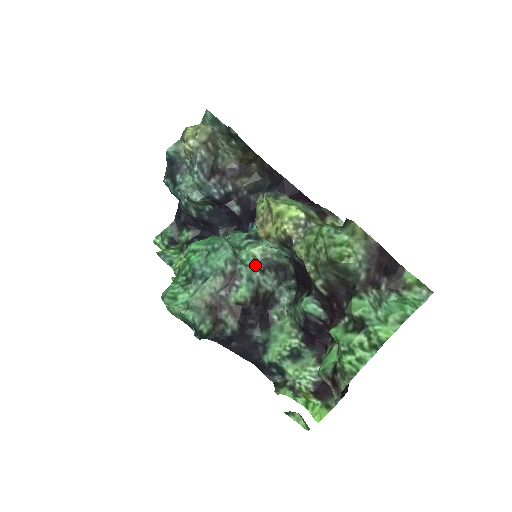
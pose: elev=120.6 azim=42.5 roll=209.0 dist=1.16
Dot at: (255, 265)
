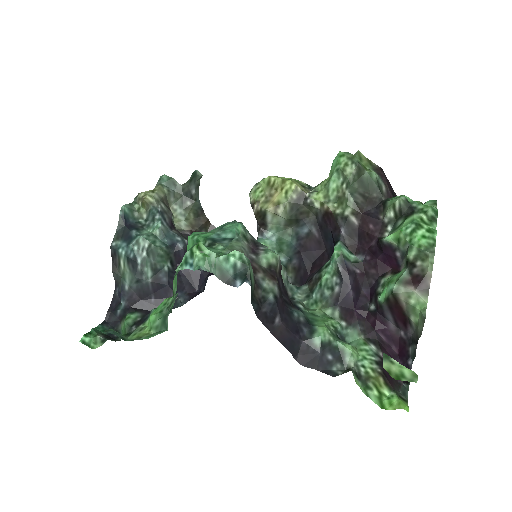
Dot at: occluded
